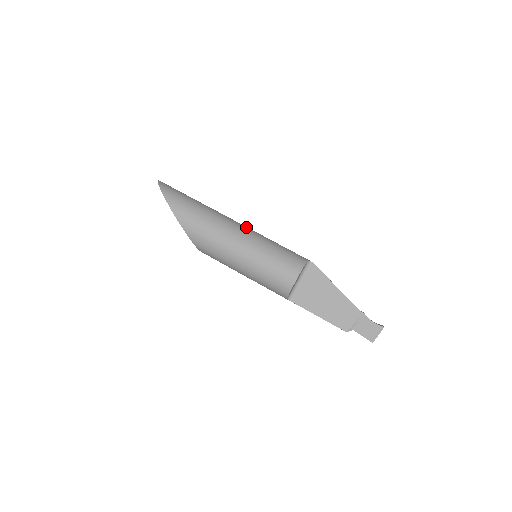
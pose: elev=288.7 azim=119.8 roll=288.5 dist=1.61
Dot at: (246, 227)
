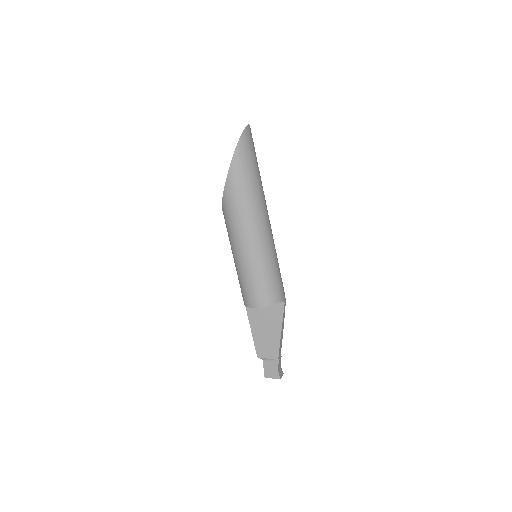
Dot at: (269, 234)
